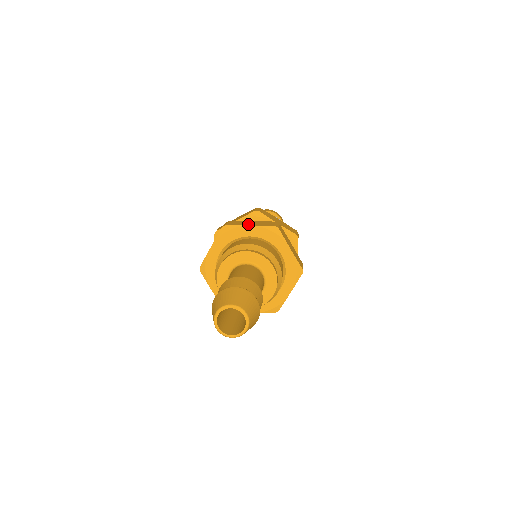
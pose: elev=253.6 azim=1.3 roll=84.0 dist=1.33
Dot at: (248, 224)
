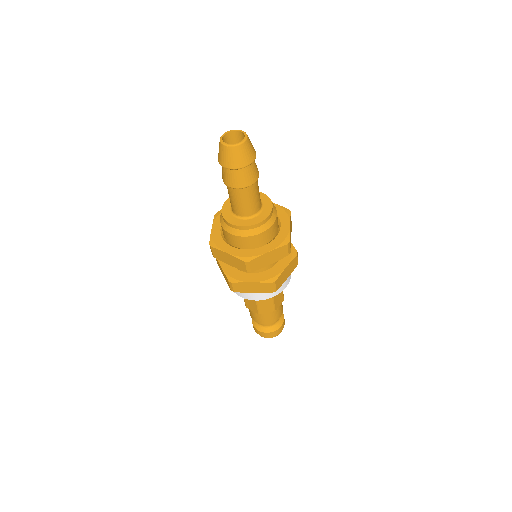
Dot at: occluded
